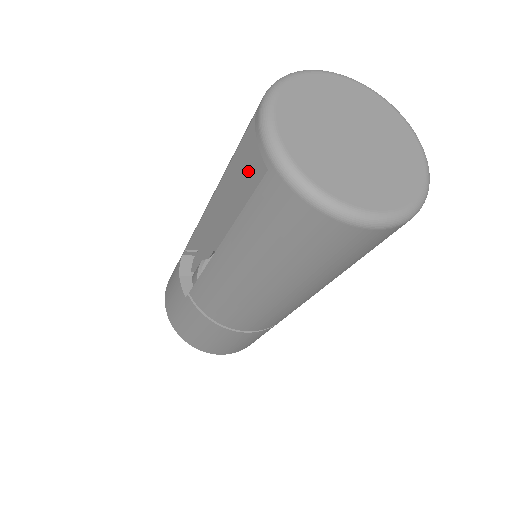
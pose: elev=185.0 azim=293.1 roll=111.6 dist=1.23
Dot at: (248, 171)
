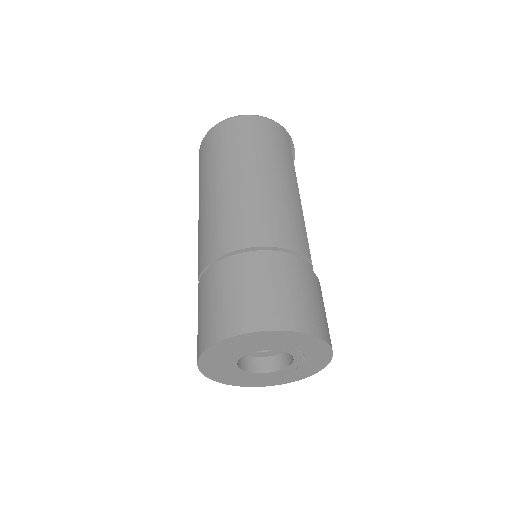
Dot at: occluded
